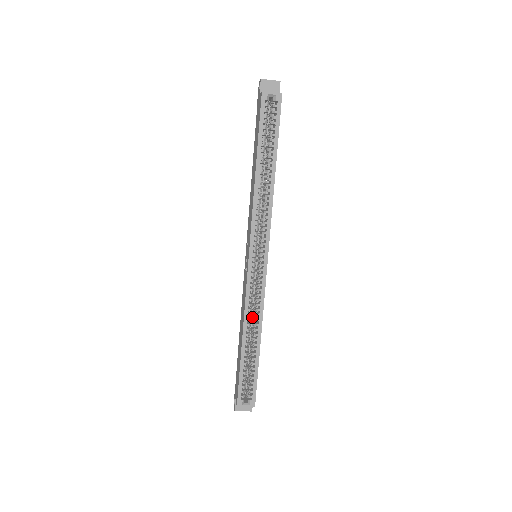
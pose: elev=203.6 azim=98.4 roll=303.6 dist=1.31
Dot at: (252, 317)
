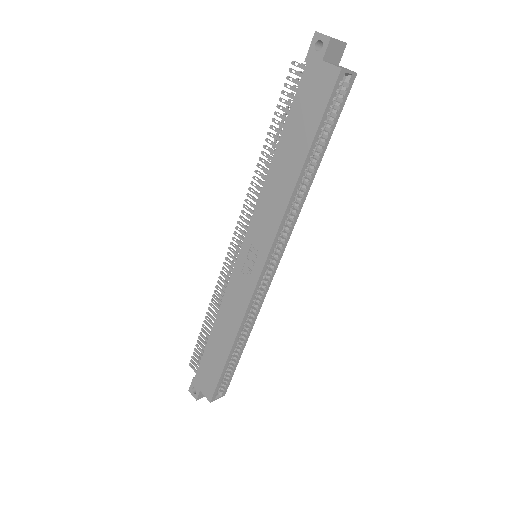
Dot at: occluded
